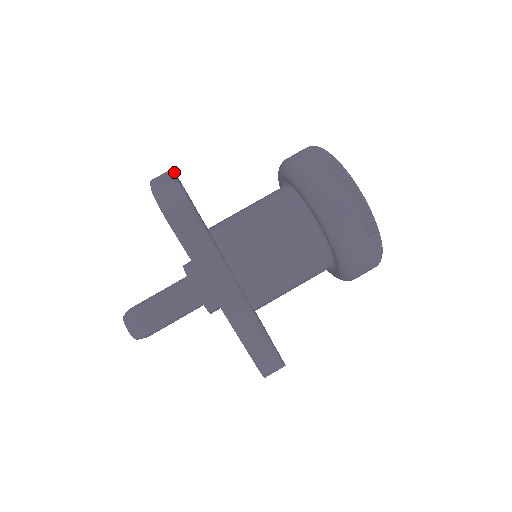
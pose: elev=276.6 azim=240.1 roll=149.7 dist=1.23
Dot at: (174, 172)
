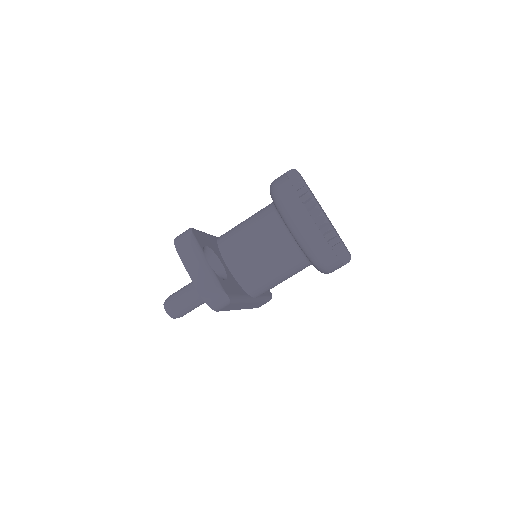
Dot at: (195, 240)
